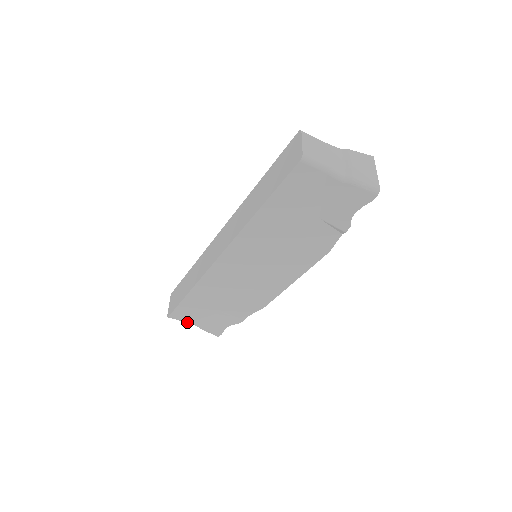
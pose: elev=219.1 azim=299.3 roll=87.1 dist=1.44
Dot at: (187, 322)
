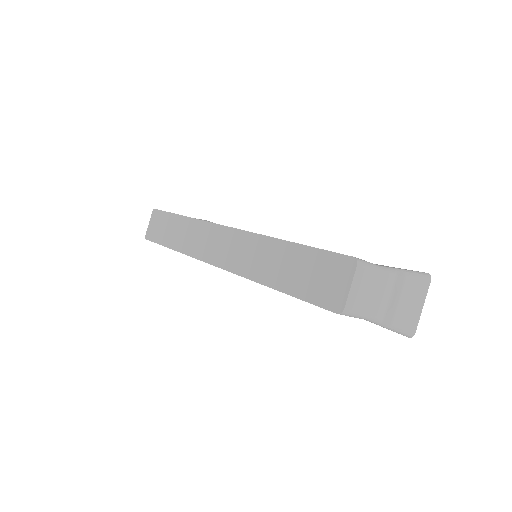
Dot at: occluded
